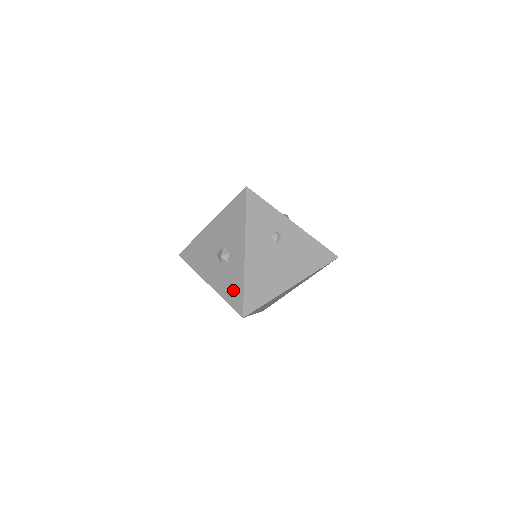
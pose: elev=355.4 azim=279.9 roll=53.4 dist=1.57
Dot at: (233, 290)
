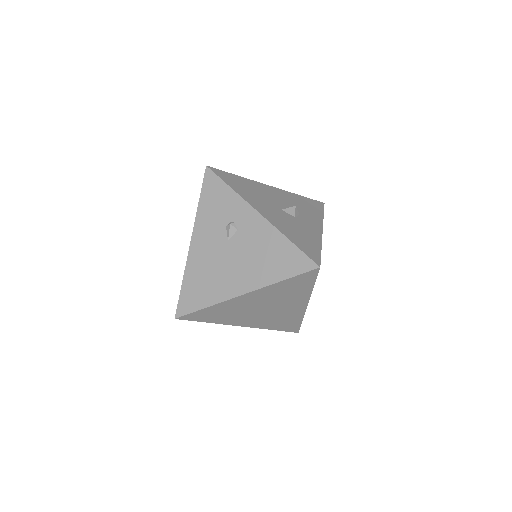
Dot at: occluded
